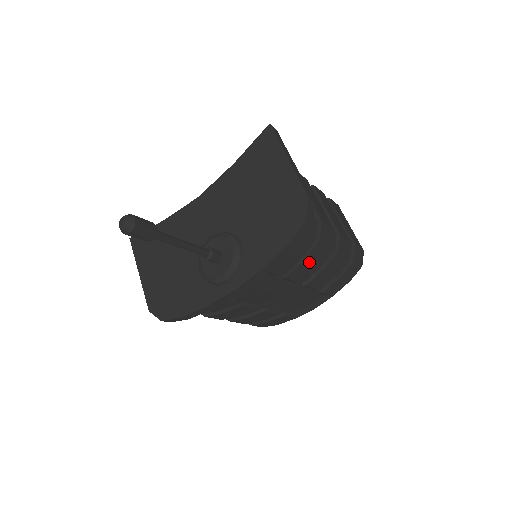
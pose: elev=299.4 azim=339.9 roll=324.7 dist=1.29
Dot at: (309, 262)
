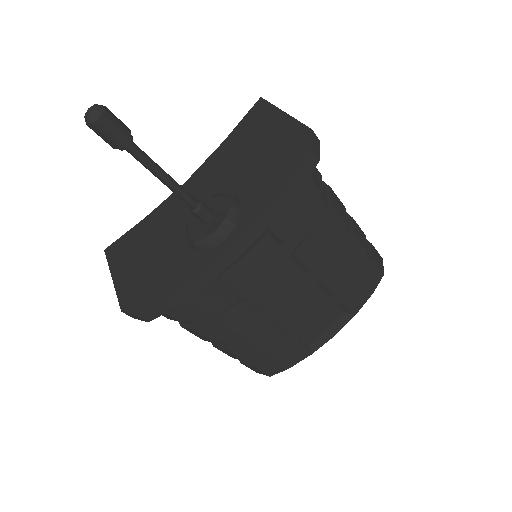
Dot at: (321, 235)
